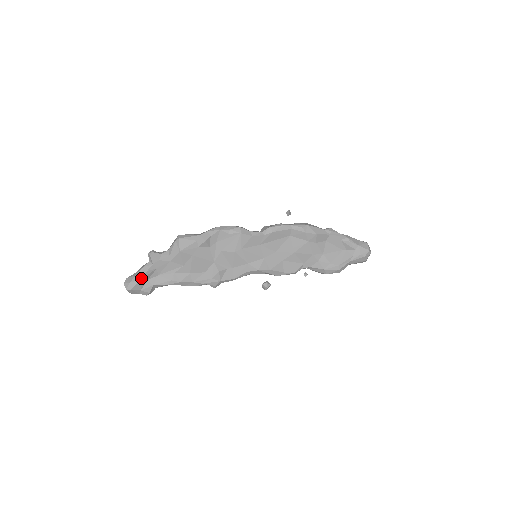
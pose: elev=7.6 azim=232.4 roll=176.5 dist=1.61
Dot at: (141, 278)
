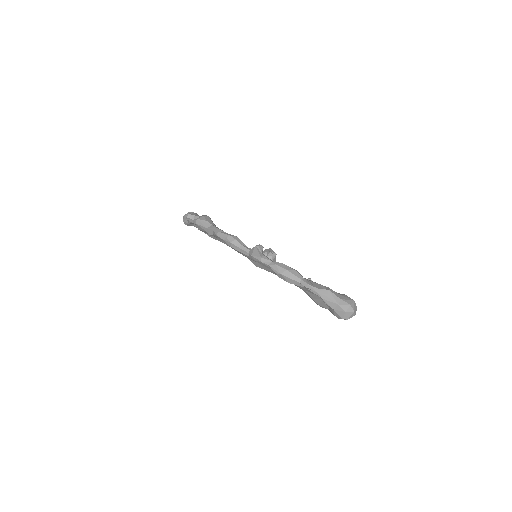
Dot at: (189, 223)
